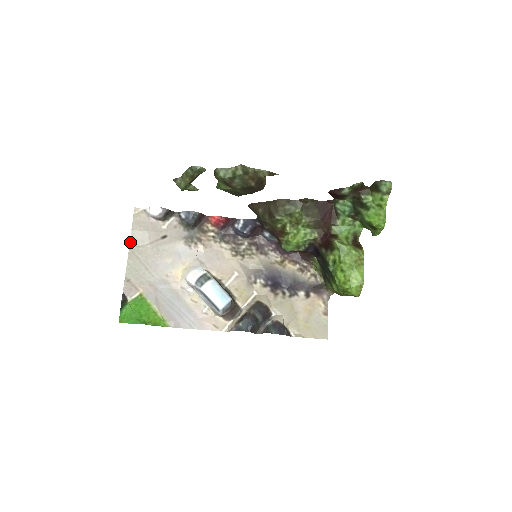
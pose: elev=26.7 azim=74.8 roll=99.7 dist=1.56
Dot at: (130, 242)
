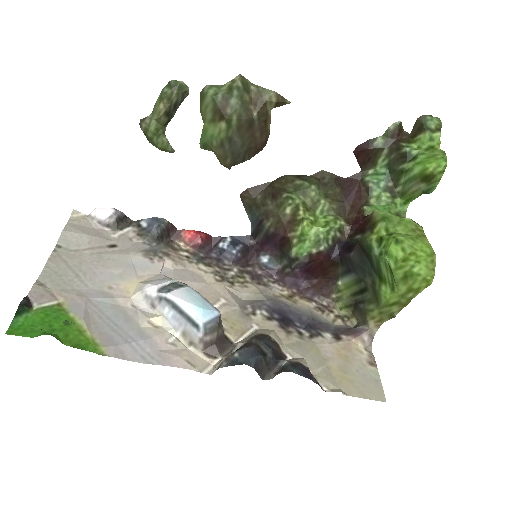
Dot at: (57, 244)
